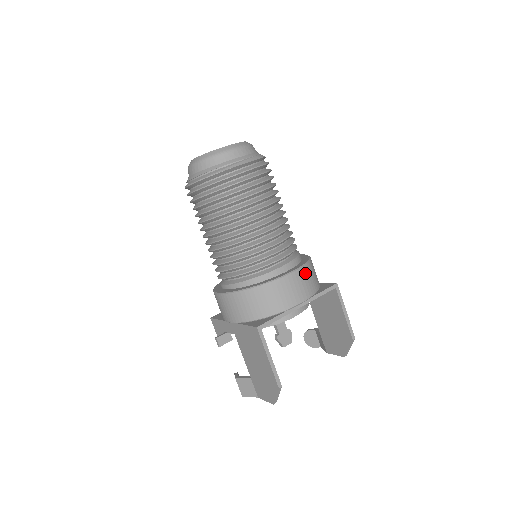
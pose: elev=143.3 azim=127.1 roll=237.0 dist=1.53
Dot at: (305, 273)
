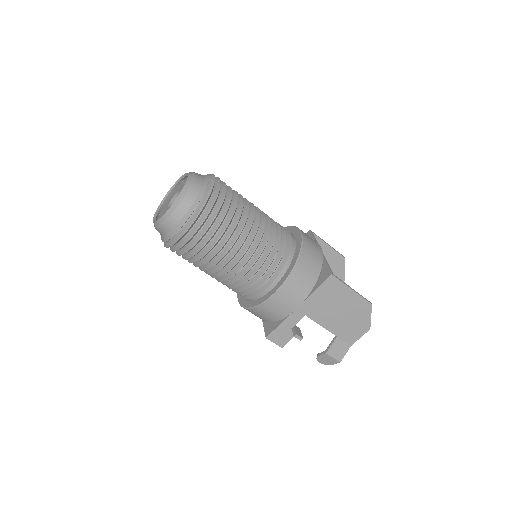
Dot at: occluded
